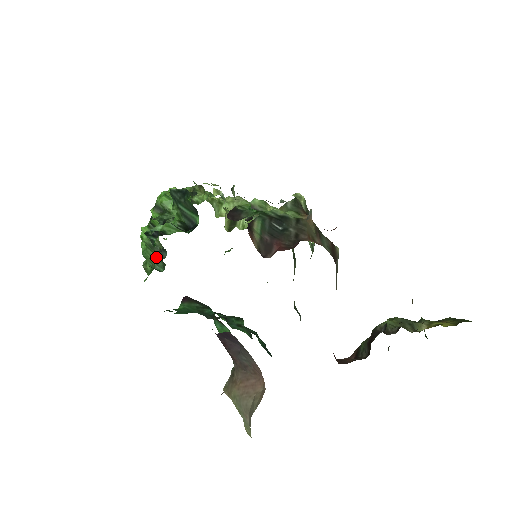
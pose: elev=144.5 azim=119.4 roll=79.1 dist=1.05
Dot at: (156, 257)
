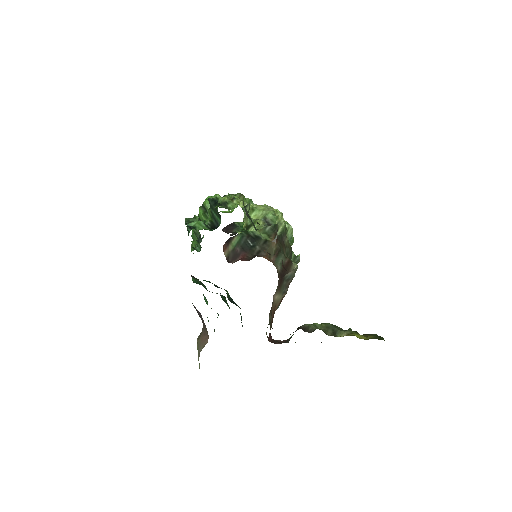
Dot at: (195, 241)
